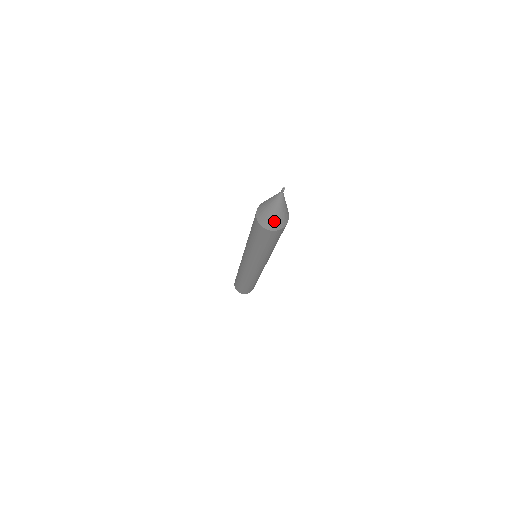
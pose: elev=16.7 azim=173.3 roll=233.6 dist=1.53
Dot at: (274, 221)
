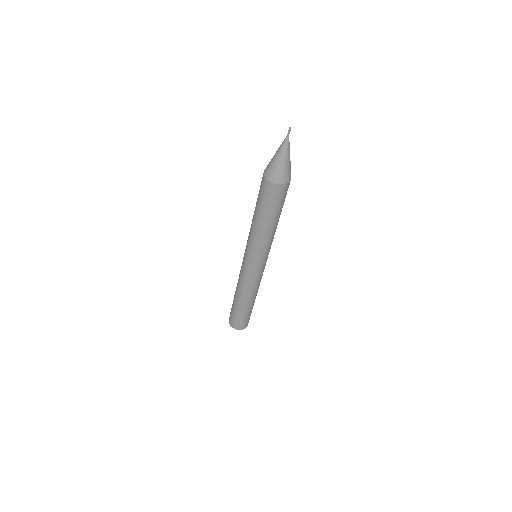
Dot at: (285, 171)
